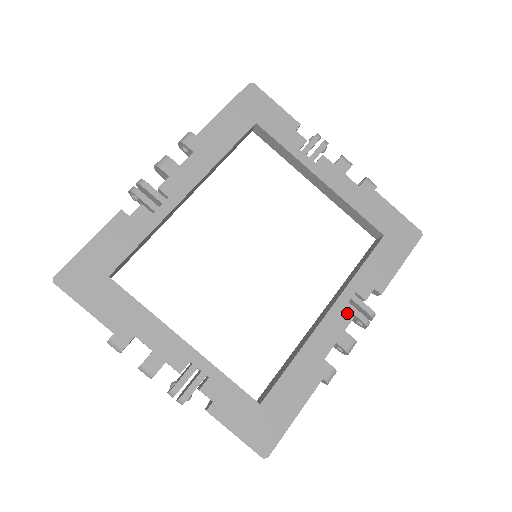
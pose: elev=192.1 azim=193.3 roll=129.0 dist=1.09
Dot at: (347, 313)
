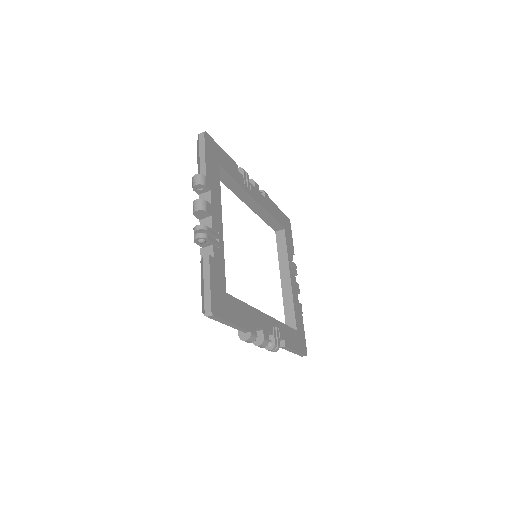
Dot at: (272, 328)
